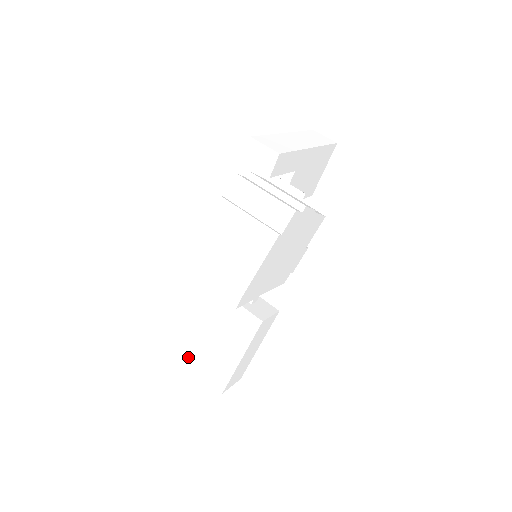
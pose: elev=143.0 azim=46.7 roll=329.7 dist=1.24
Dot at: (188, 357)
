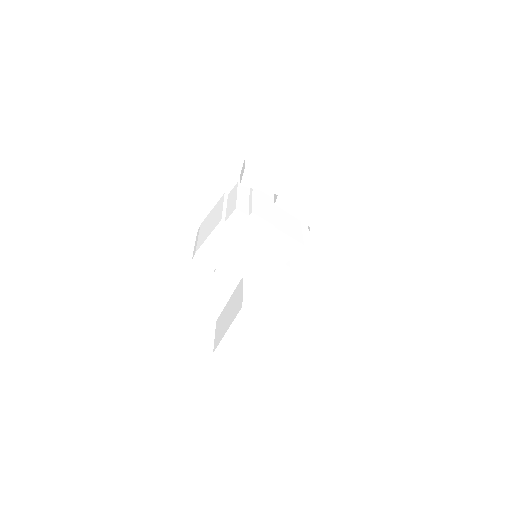
Dot at: (218, 321)
